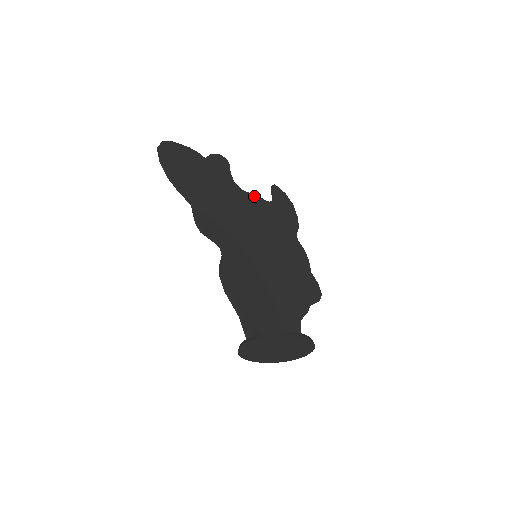
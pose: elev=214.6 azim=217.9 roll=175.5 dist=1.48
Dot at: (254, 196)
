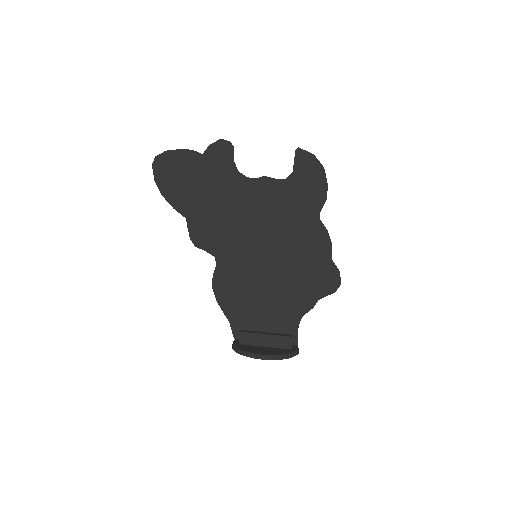
Dot at: (263, 180)
